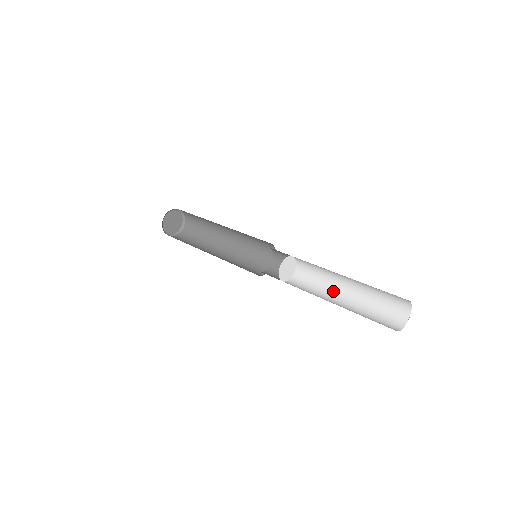
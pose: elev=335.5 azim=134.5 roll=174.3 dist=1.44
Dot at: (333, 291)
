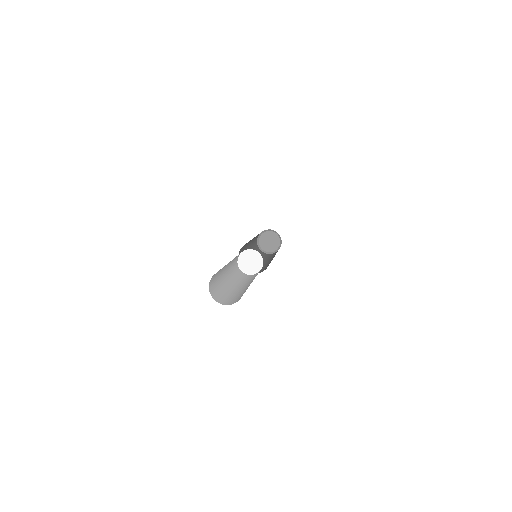
Dot at: (240, 284)
